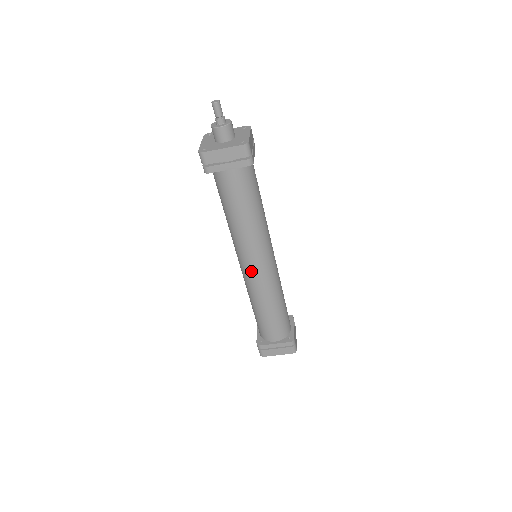
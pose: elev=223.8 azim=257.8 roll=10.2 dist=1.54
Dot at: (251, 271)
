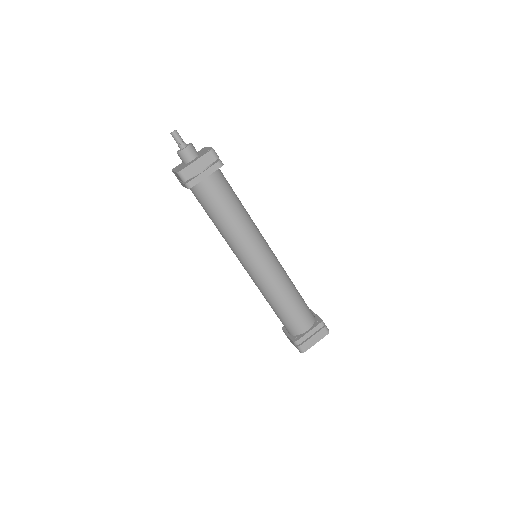
Dot at: occluded
